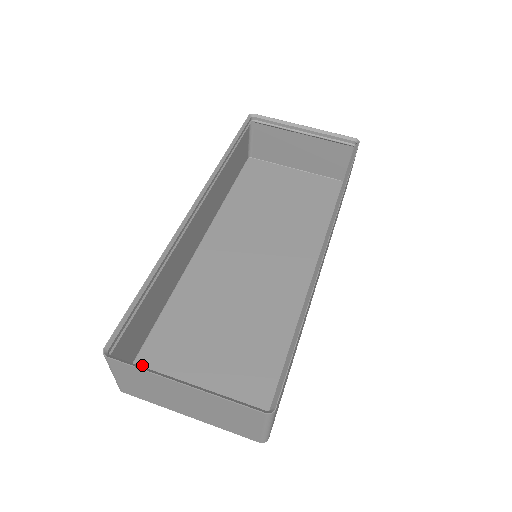
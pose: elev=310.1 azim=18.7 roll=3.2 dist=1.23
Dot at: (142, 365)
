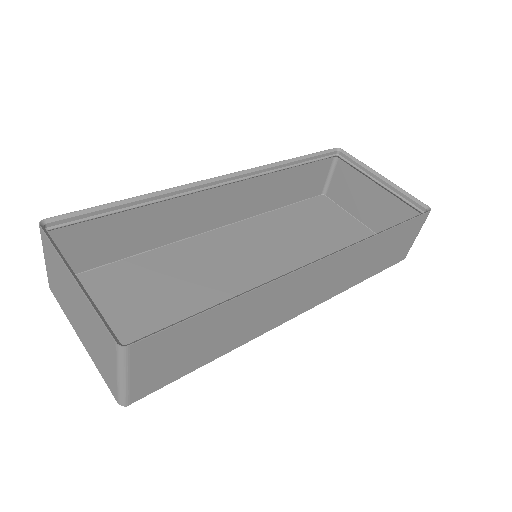
Dot at: (84, 279)
